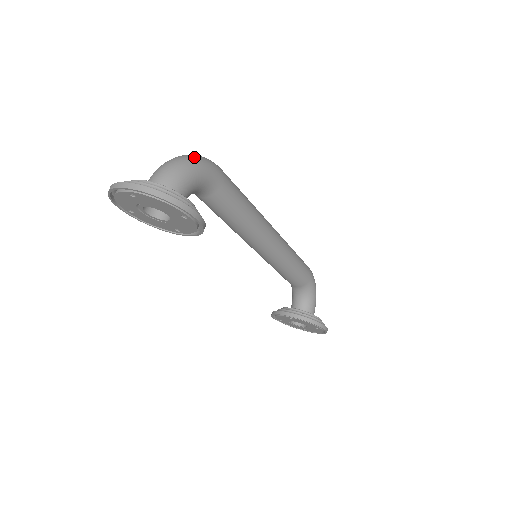
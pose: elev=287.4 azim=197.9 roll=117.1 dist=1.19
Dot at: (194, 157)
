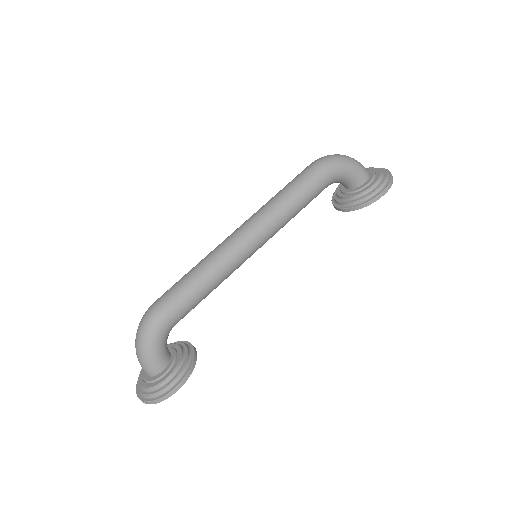
Dot at: (140, 338)
